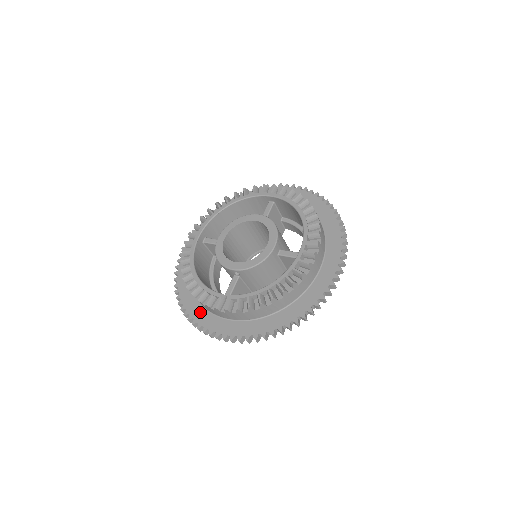
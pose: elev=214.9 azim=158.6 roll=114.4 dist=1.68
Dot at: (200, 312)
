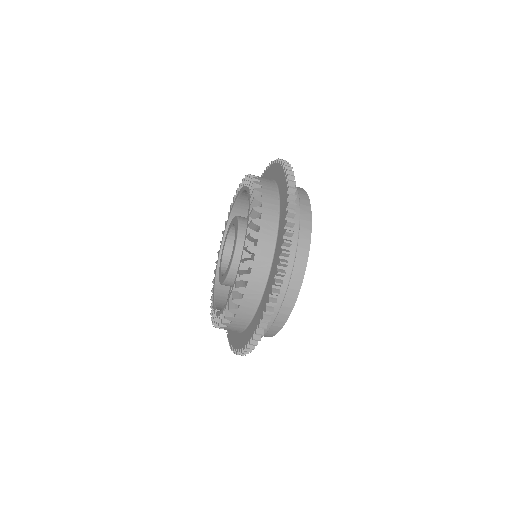
Dot at: occluded
